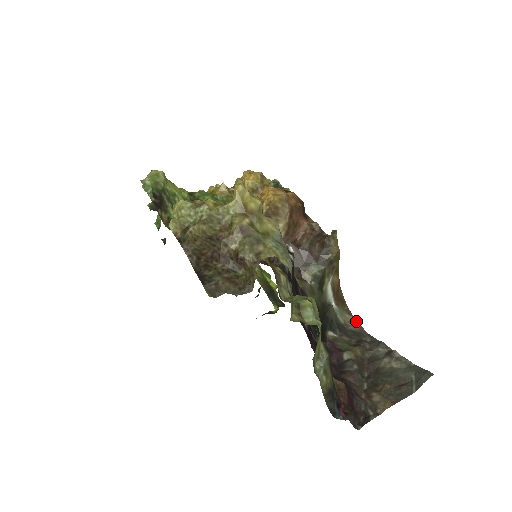
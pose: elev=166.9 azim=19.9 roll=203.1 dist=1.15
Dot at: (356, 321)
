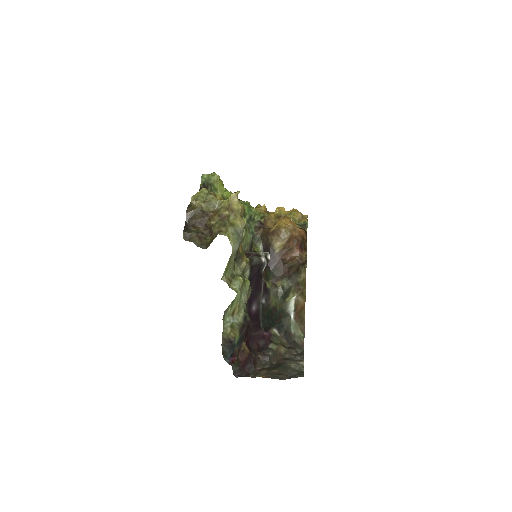
Dot at: (303, 339)
